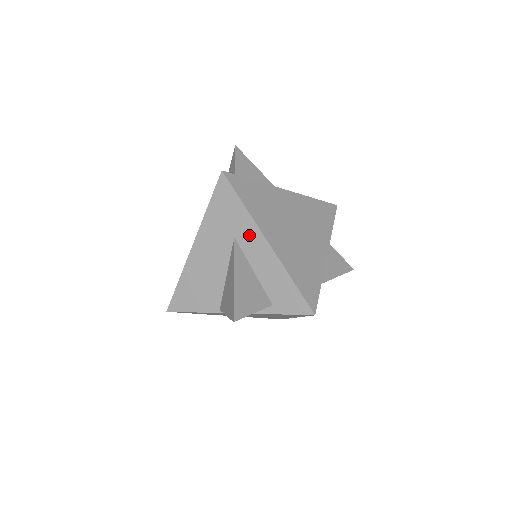
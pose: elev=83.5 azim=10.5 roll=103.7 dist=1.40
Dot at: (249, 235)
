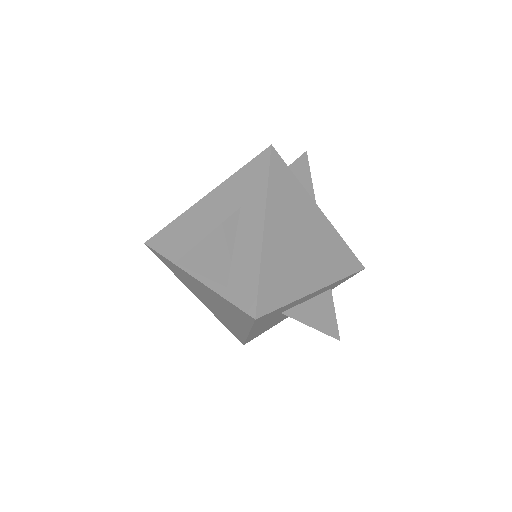
Dot at: (253, 211)
